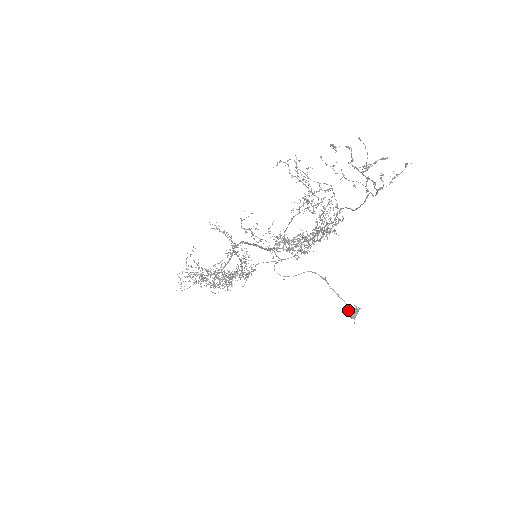
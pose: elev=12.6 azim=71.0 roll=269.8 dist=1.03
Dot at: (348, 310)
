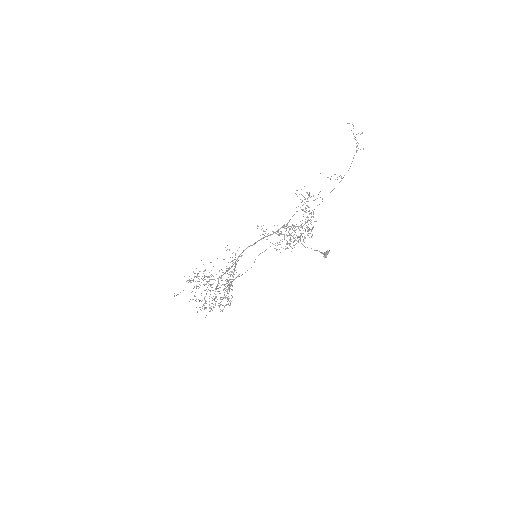
Dot at: (323, 254)
